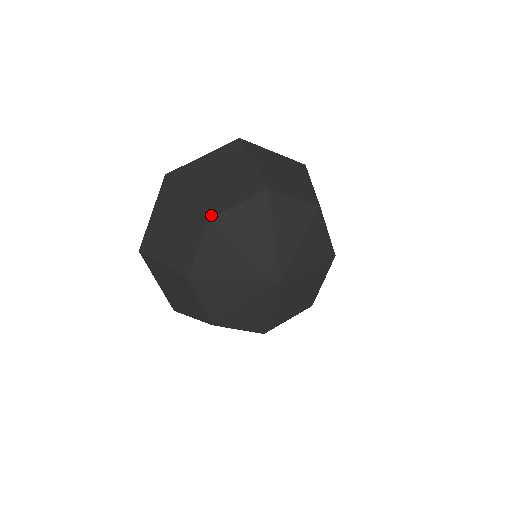
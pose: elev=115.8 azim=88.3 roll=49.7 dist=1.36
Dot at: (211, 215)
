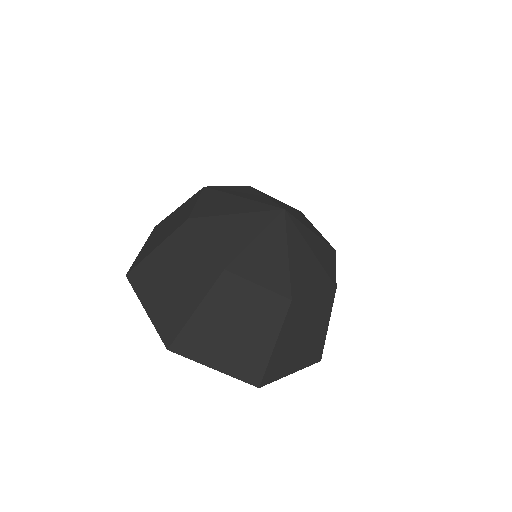
Dot at: occluded
